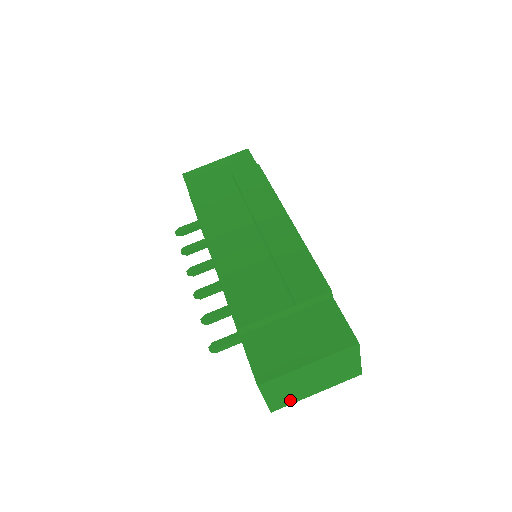
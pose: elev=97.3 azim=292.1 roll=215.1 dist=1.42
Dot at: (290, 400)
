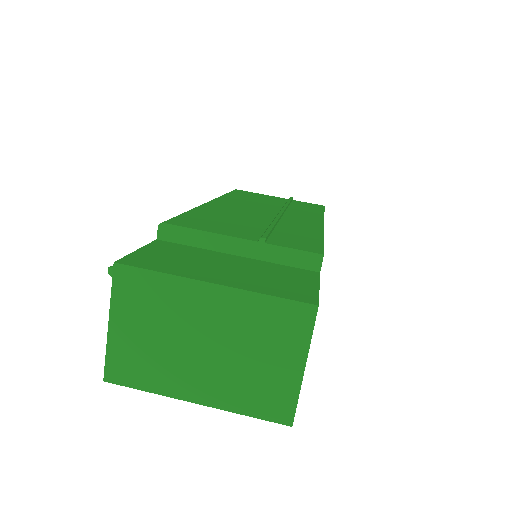
Dot at: (146, 375)
